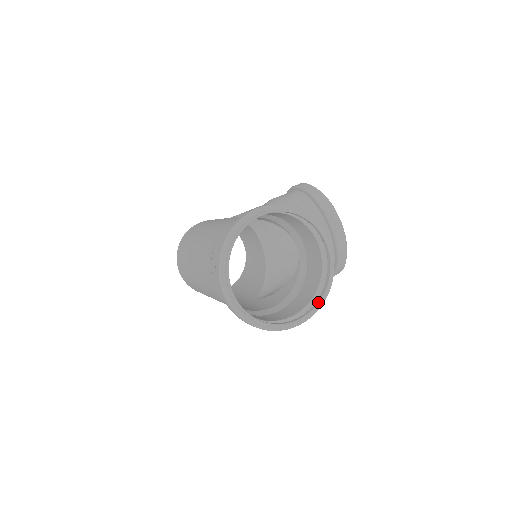
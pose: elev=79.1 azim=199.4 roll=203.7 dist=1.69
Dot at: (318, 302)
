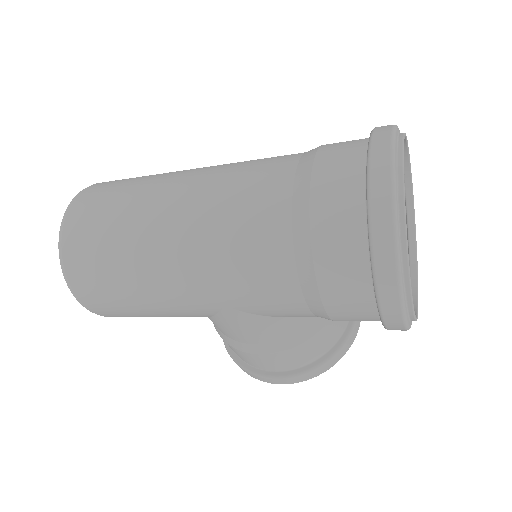
Dot at: occluded
